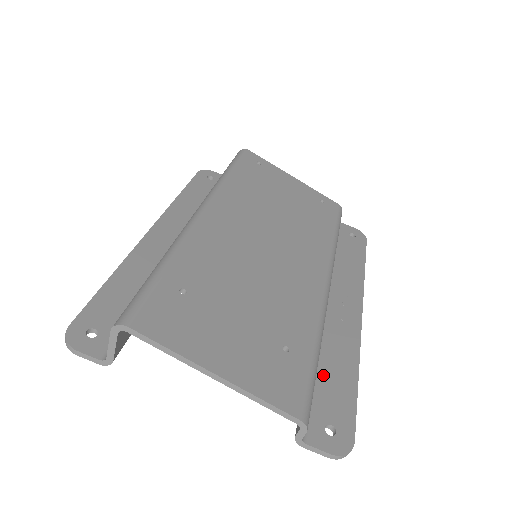
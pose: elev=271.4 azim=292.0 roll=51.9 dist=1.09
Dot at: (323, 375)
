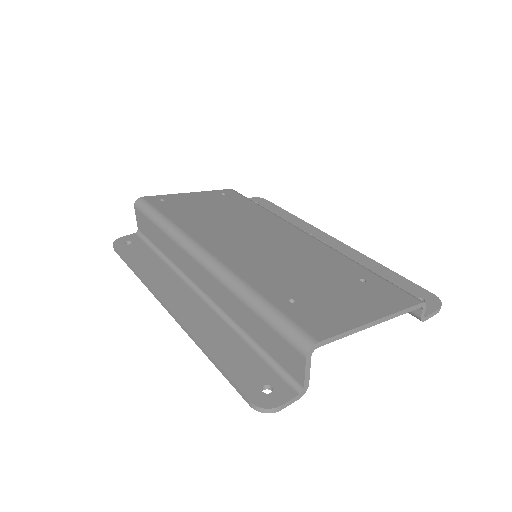
Dot at: occluded
